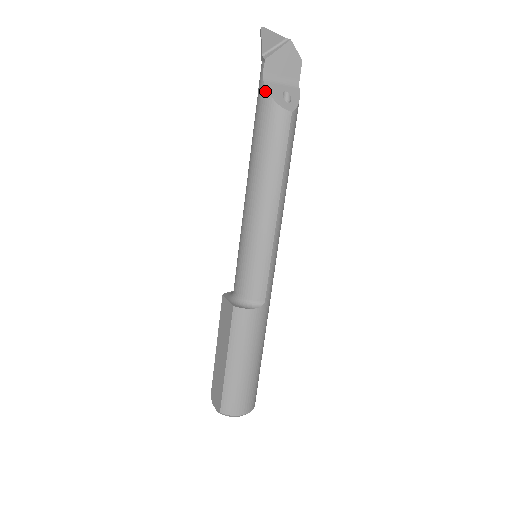
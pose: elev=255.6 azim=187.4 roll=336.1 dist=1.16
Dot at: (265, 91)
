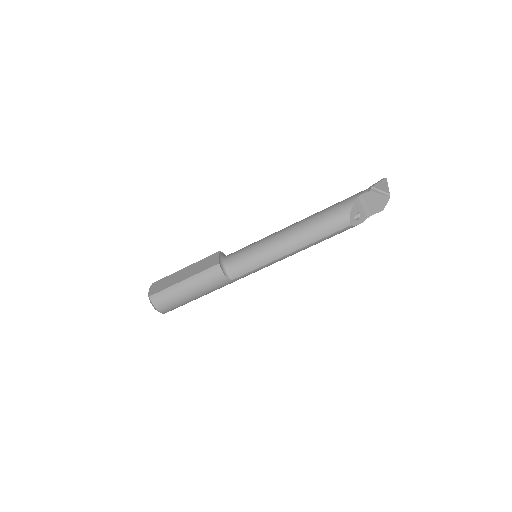
Dot at: (353, 202)
